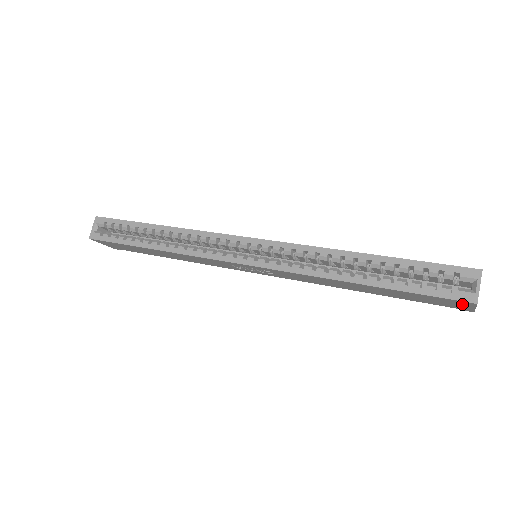
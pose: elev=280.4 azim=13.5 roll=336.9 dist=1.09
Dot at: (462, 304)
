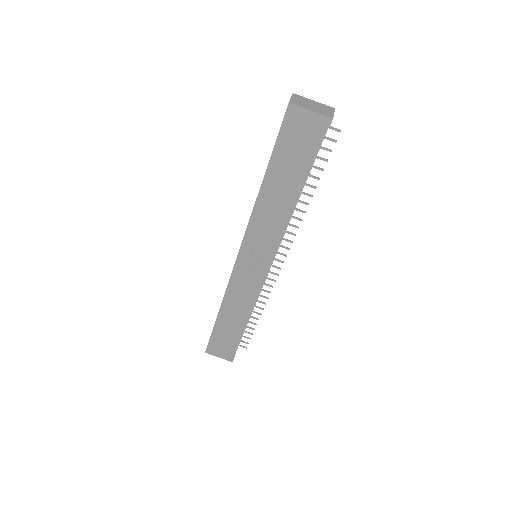
Dot at: (299, 118)
